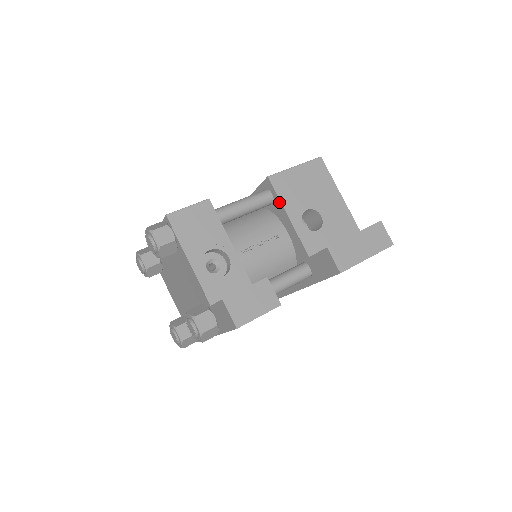
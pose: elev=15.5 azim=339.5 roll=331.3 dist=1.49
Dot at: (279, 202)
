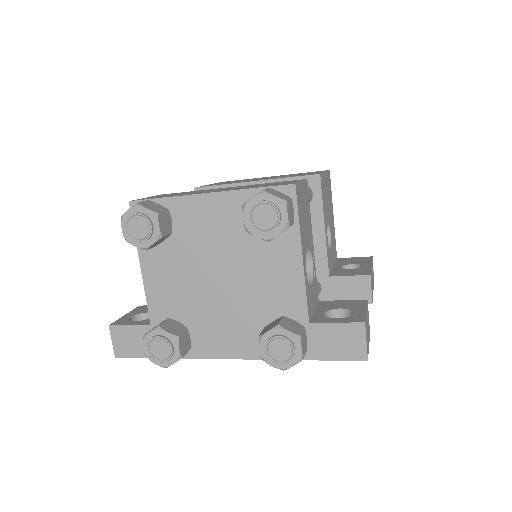
Dot at: (320, 207)
